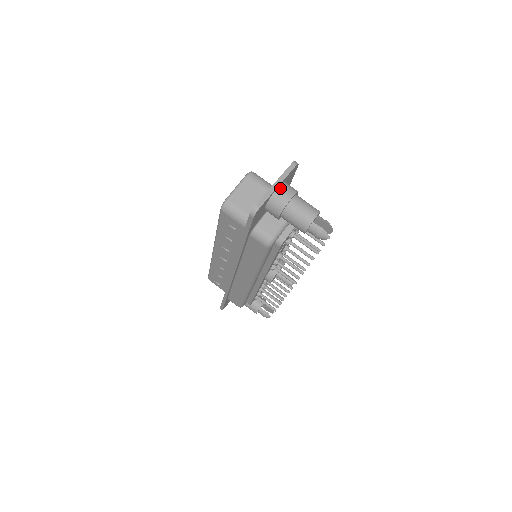
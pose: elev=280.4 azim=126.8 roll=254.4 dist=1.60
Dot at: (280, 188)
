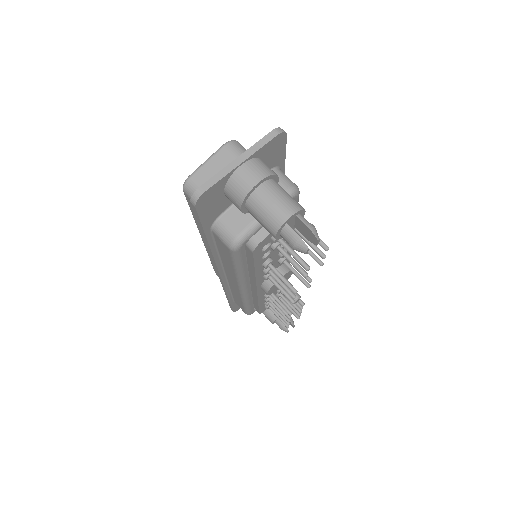
Dot at: (244, 166)
